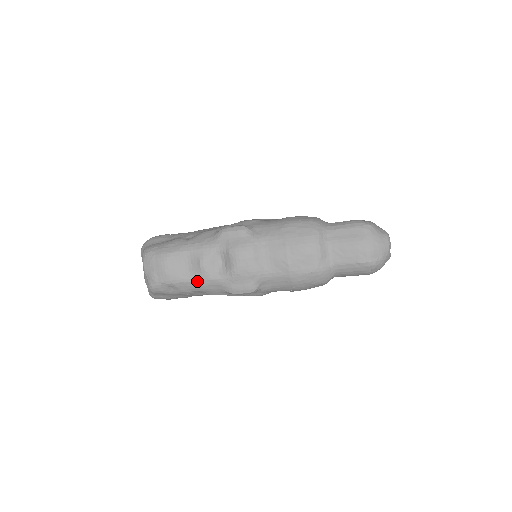
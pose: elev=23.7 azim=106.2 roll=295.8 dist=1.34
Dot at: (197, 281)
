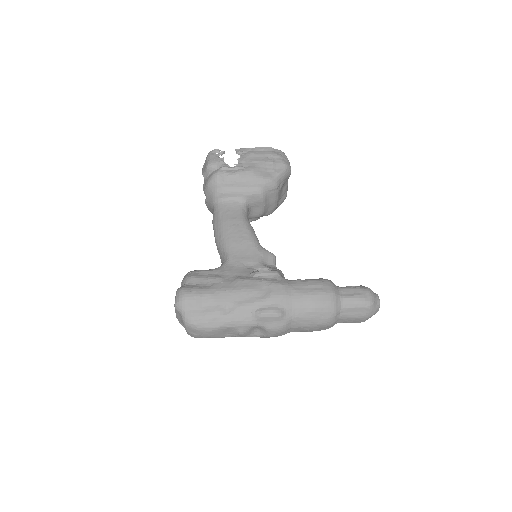
Dot at: occluded
